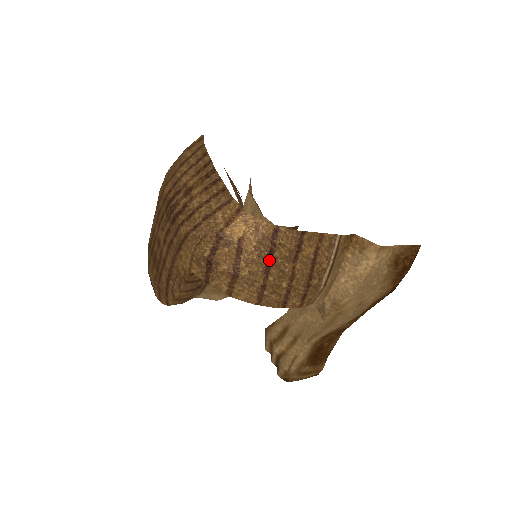
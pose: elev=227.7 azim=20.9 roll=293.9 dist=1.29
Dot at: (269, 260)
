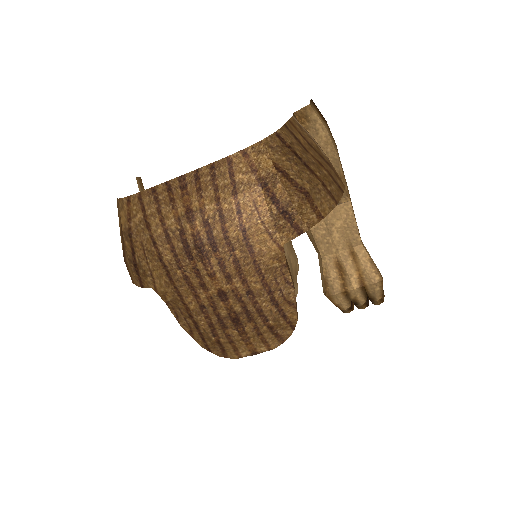
Dot at: (302, 161)
